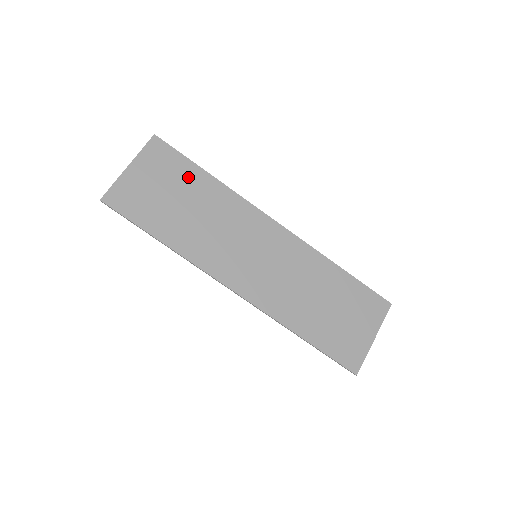
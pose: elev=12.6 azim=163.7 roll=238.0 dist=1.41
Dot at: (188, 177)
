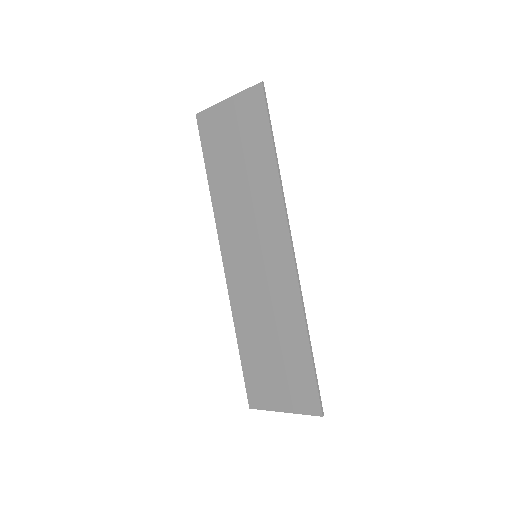
Dot at: (258, 144)
